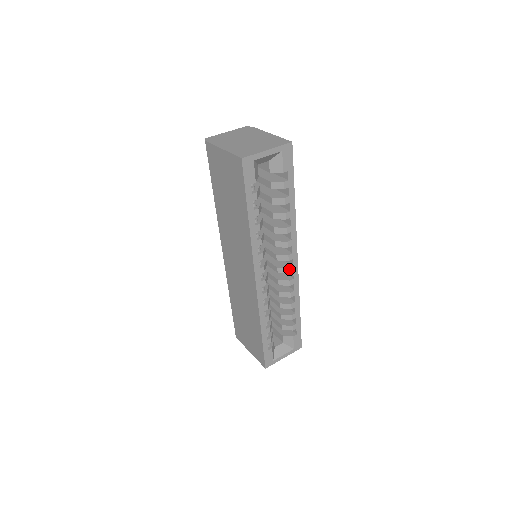
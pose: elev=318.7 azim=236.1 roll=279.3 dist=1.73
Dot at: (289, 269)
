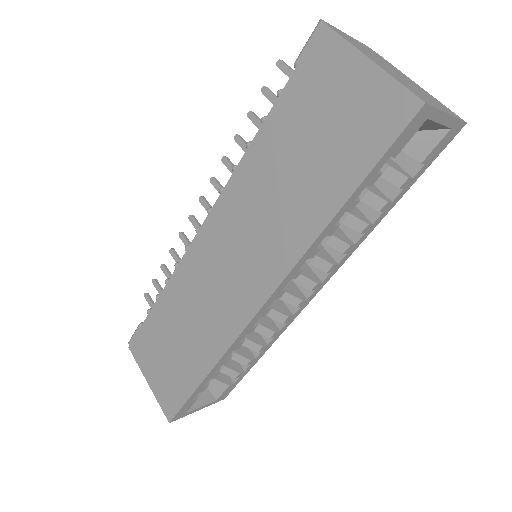
Dot at: (301, 301)
